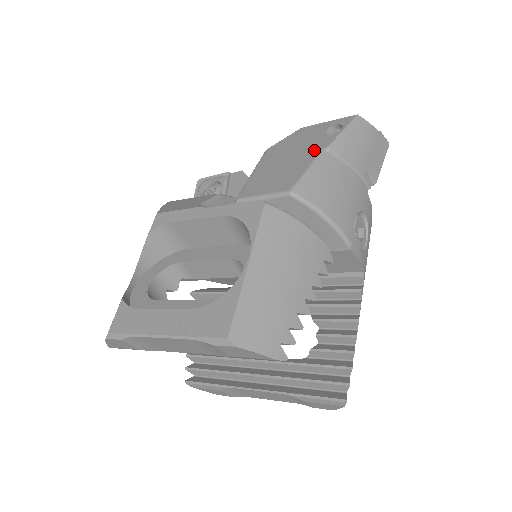
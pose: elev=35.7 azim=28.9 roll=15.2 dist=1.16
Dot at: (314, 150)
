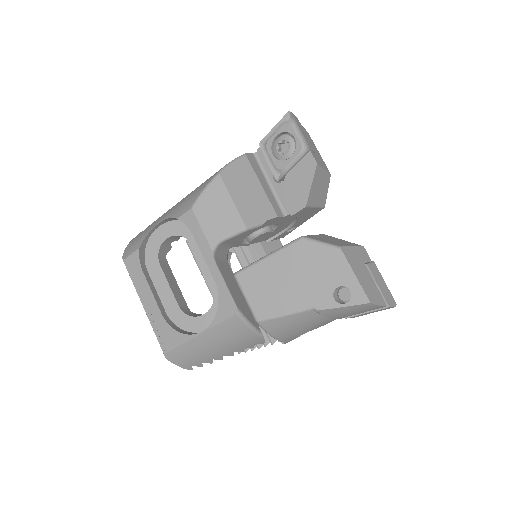
Dot at: (309, 300)
